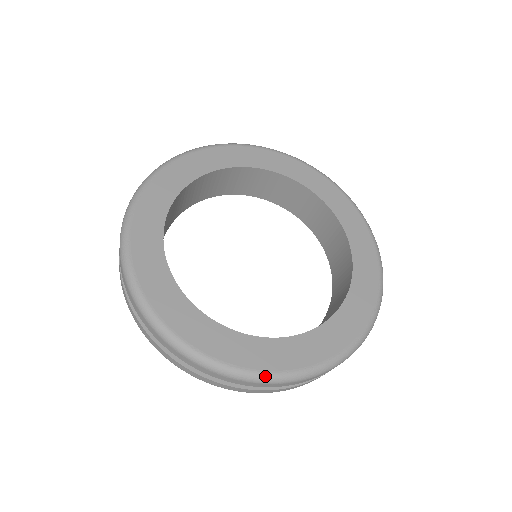
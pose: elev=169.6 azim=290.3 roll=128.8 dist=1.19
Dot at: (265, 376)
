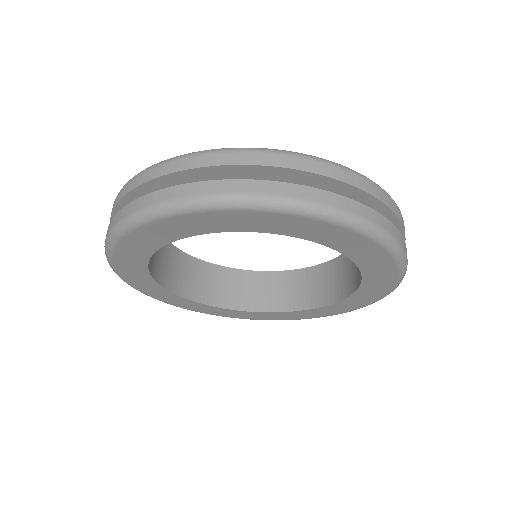
Dot at: (275, 150)
